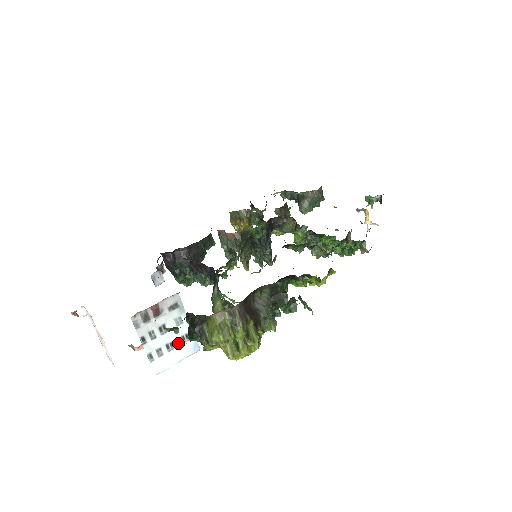
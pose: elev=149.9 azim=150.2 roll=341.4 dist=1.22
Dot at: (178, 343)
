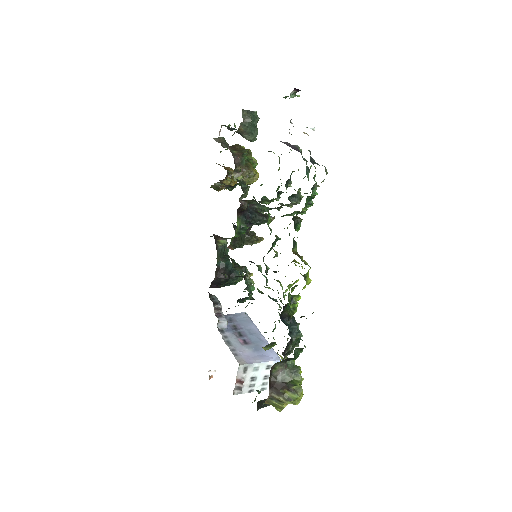
Dot at: (268, 372)
